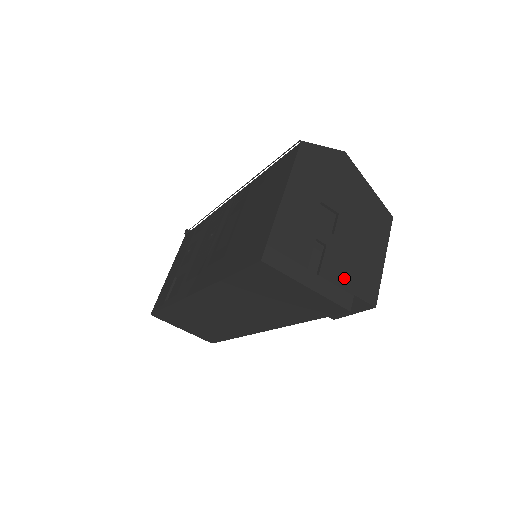
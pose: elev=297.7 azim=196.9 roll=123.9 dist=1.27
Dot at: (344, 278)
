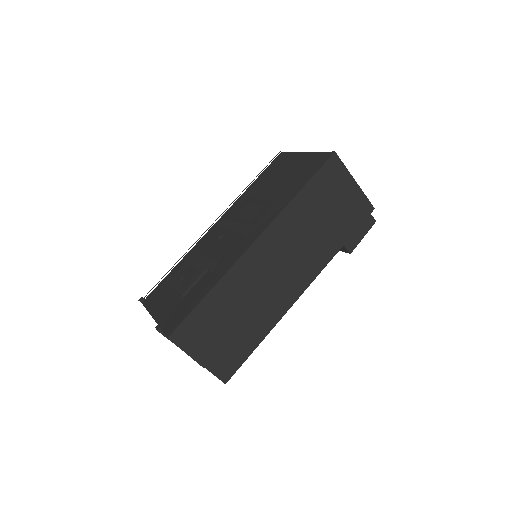
Dot at: occluded
